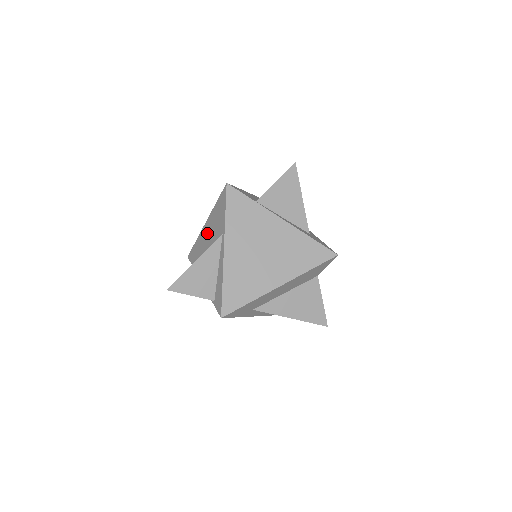
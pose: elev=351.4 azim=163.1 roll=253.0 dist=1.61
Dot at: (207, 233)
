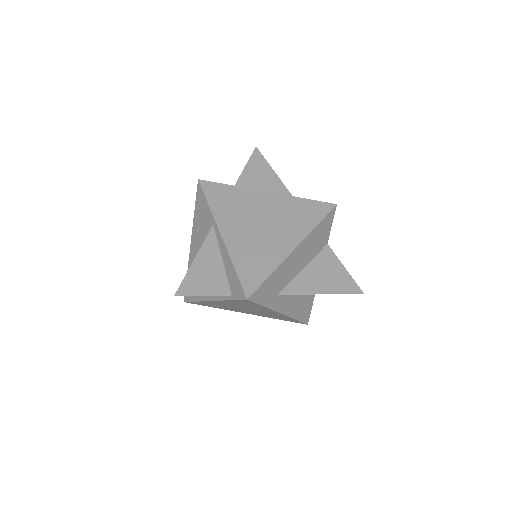
Dot at: (196, 248)
